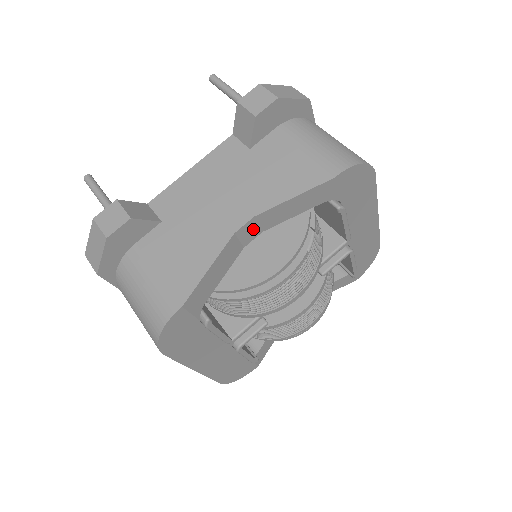
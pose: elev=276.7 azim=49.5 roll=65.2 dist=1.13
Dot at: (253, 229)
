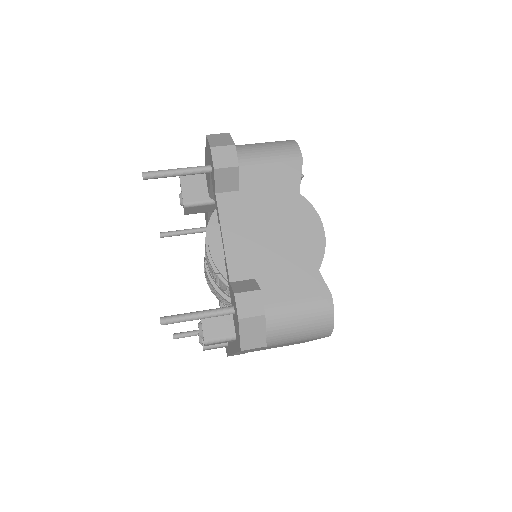
Dot at: occluded
